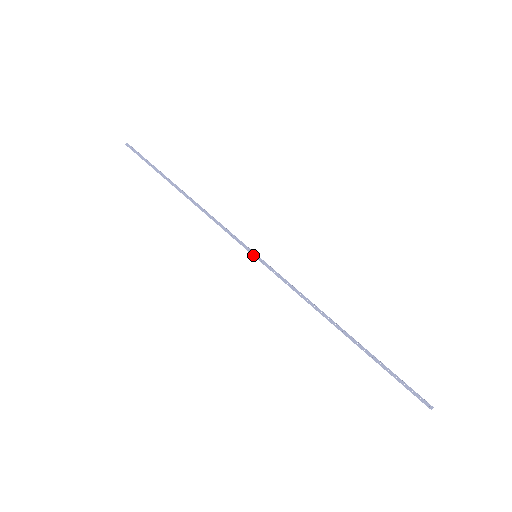
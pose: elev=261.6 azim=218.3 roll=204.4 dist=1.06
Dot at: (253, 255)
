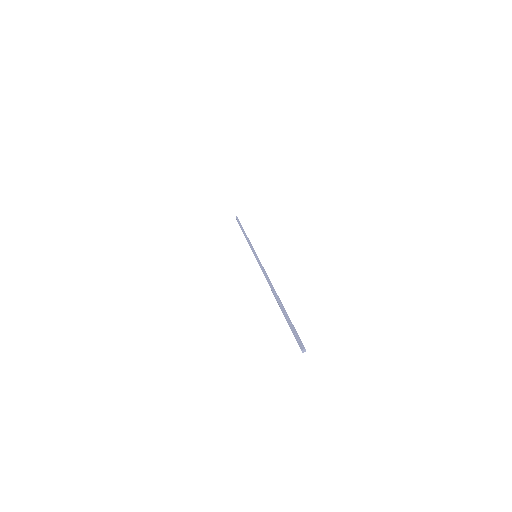
Dot at: (254, 255)
